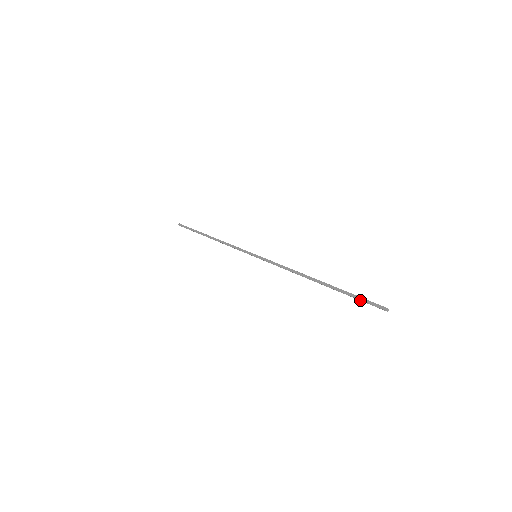
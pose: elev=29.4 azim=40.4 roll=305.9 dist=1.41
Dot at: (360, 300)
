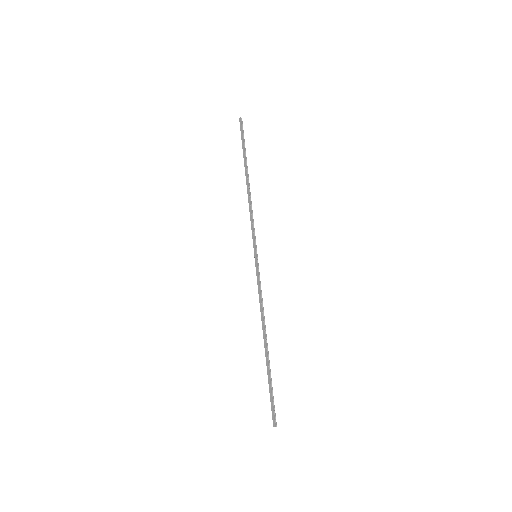
Dot at: (271, 396)
